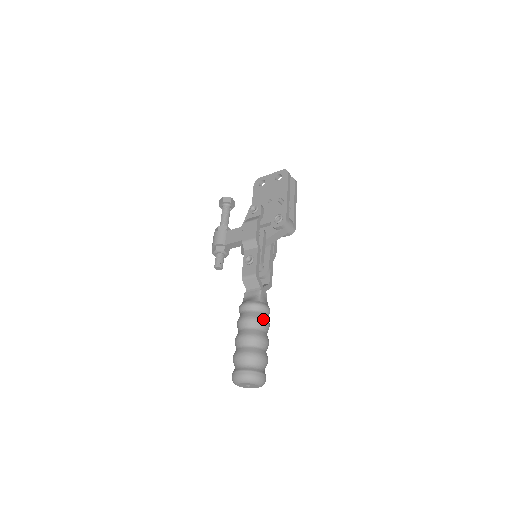
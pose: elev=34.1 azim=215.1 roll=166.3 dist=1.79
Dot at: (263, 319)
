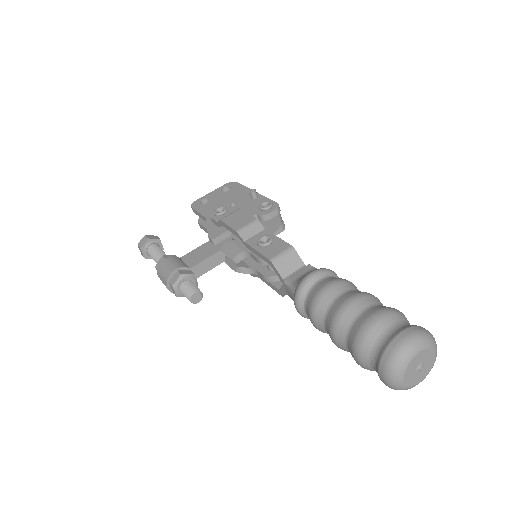
Dot at: occluded
